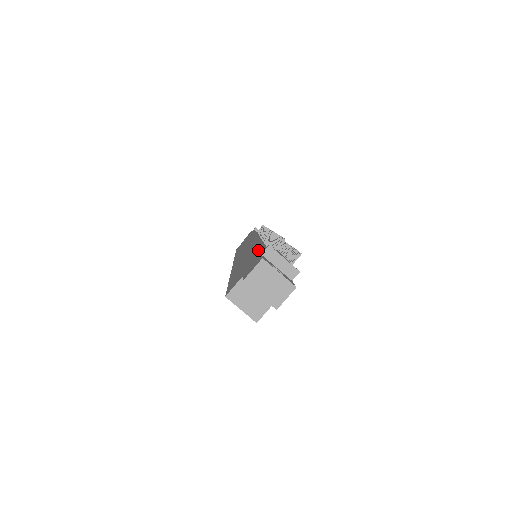
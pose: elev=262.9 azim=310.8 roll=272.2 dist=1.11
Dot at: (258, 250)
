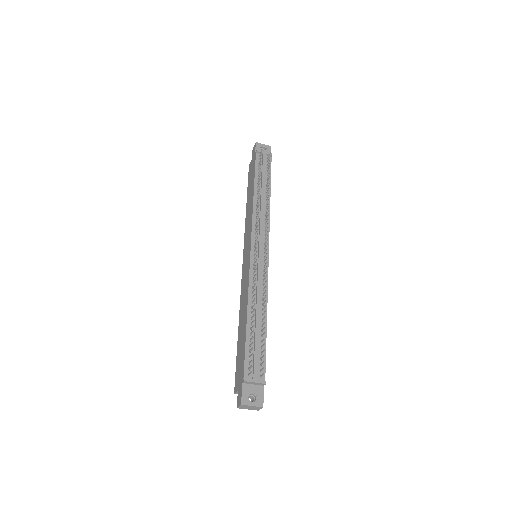
Dot at: (243, 353)
